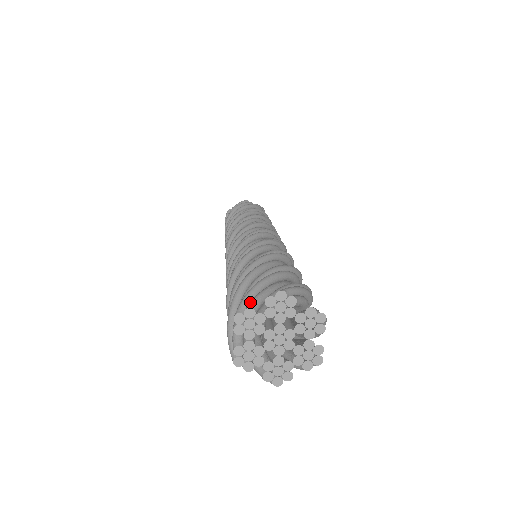
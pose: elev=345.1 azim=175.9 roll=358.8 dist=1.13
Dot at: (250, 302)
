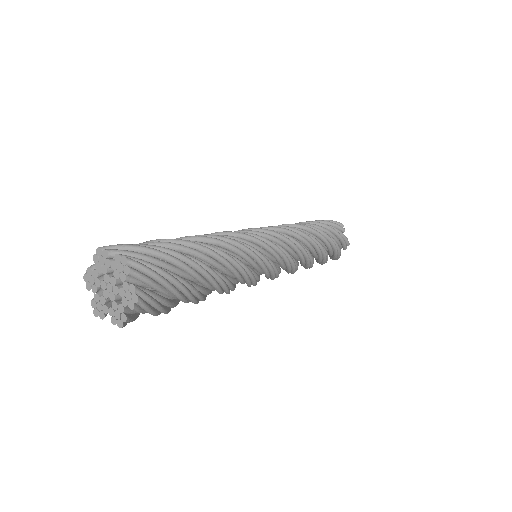
Dot at: (93, 265)
